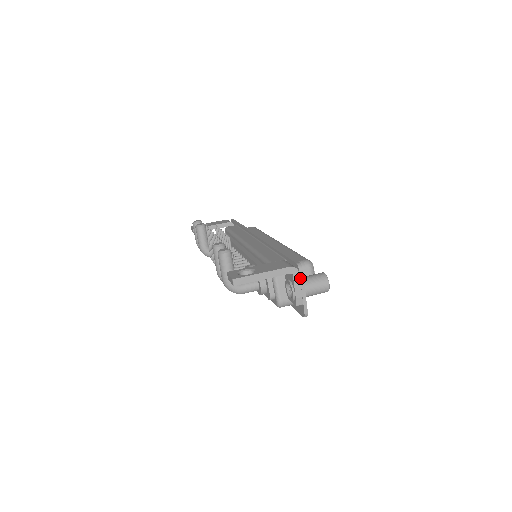
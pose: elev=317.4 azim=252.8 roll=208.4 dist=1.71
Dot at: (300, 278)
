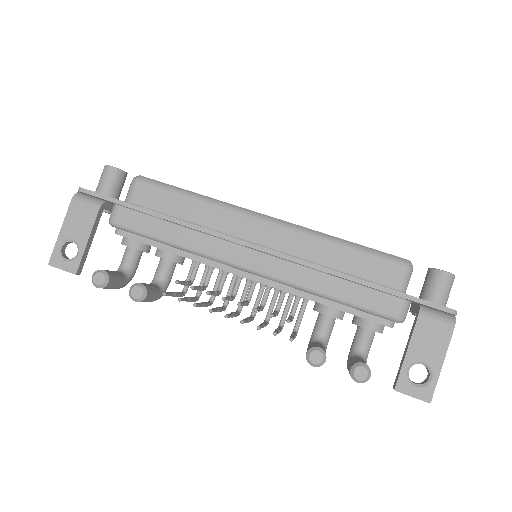
Dot at: occluded
